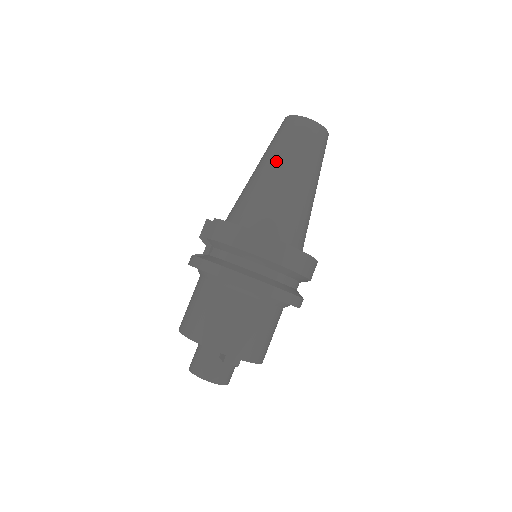
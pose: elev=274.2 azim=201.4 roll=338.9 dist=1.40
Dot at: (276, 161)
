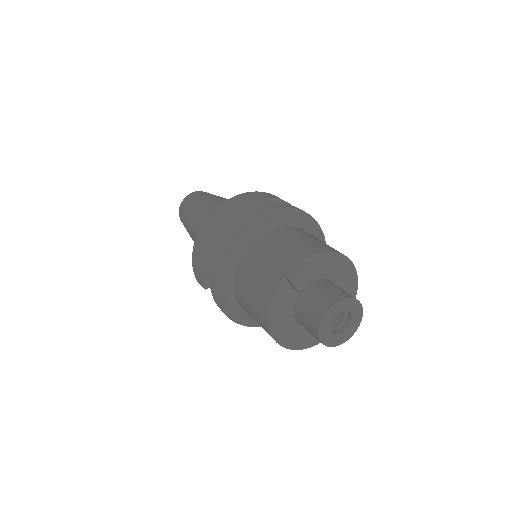
Dot at: (190, 227)
